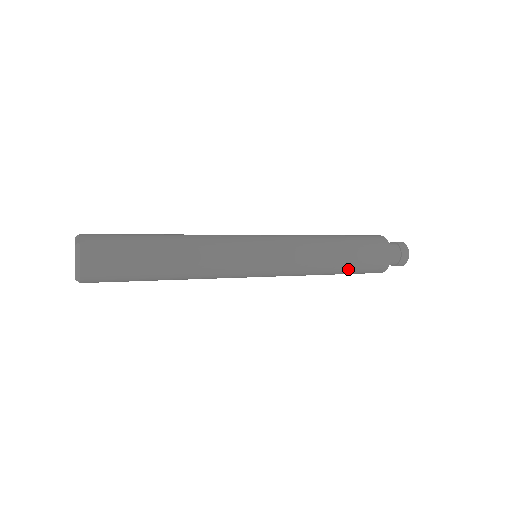
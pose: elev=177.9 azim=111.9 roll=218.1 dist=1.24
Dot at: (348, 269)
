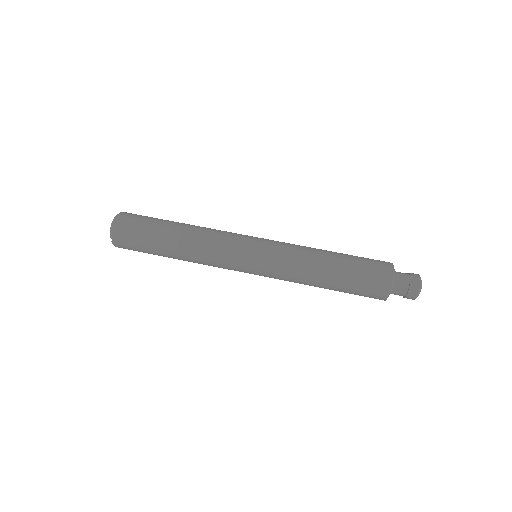
Dot at: occluded
